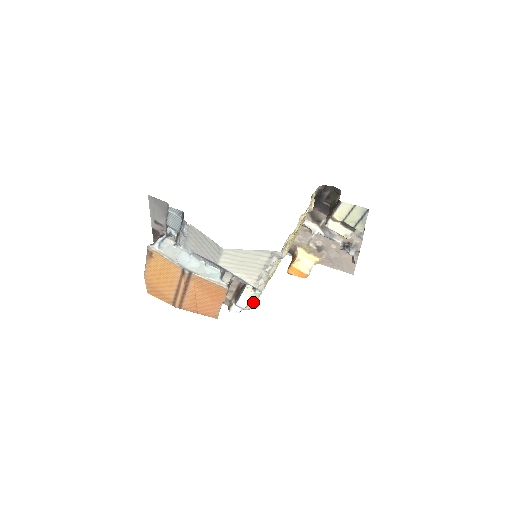
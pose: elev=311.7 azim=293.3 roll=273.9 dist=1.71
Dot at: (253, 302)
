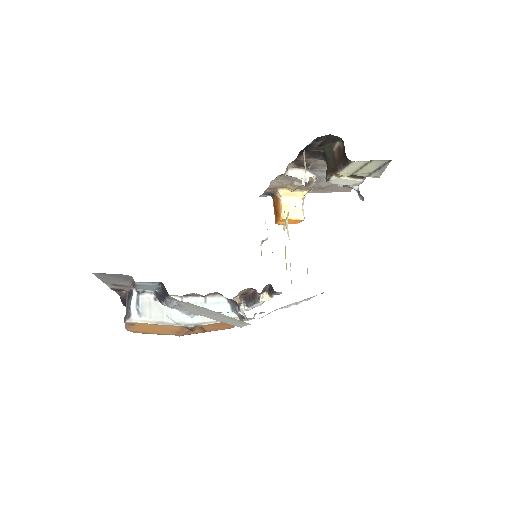
Dot at: occluded
